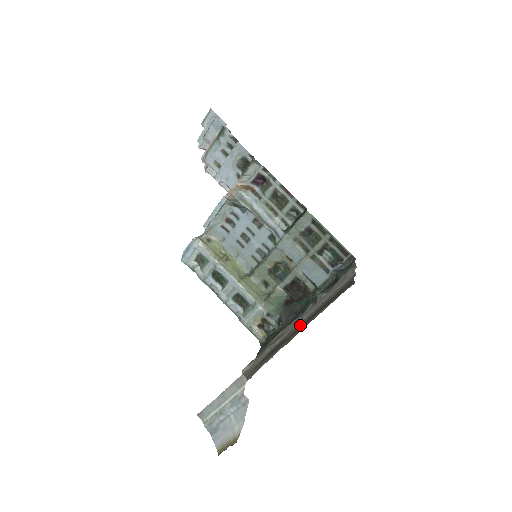
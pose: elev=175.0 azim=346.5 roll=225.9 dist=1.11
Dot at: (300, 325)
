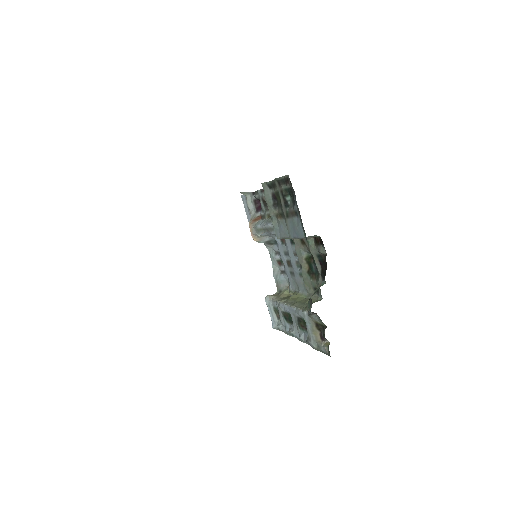
Dot at: occluded
